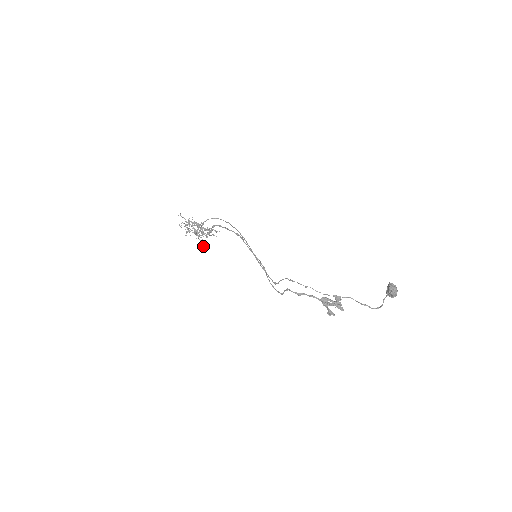
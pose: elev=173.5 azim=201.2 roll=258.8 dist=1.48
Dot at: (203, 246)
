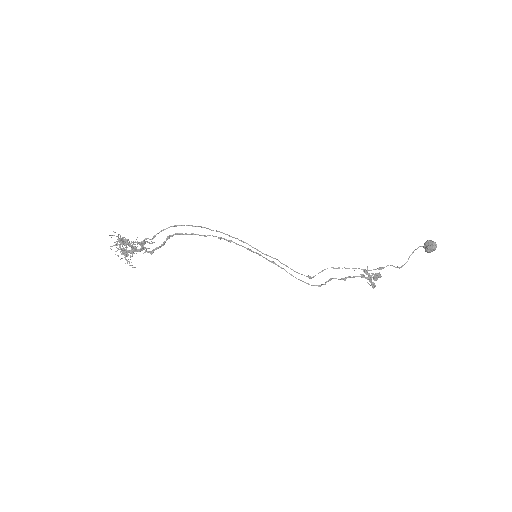
Dot at: occluded
